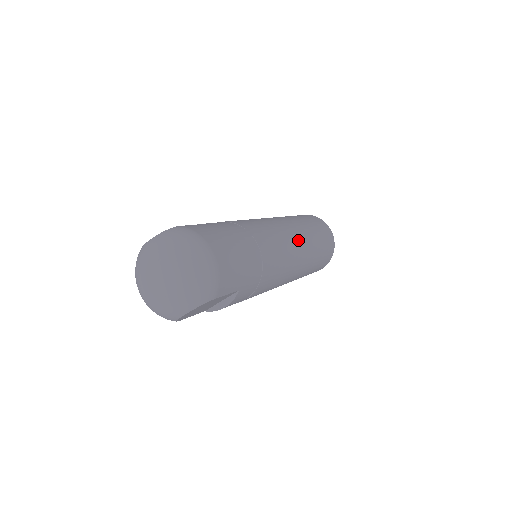
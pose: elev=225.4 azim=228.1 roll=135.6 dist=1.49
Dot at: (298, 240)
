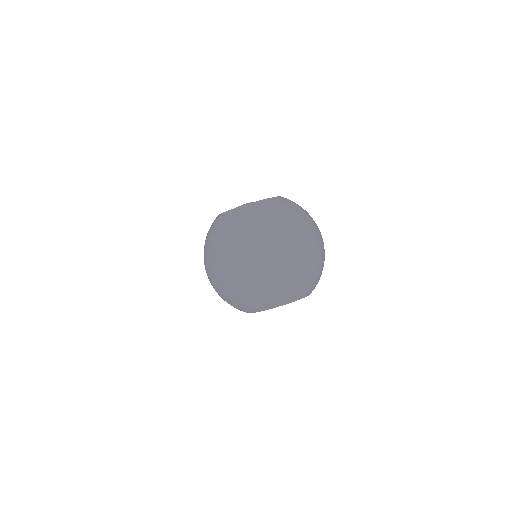
Dot at: occluded
